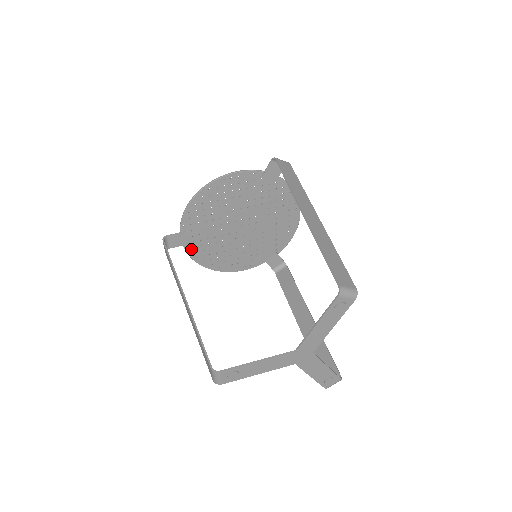
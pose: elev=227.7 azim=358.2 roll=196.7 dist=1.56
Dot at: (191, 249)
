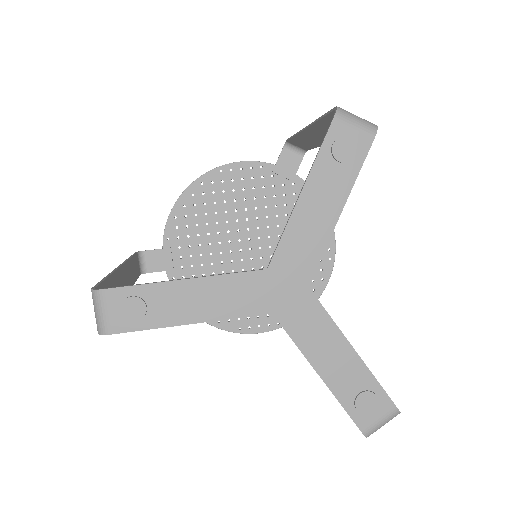
Dot at: occluded
